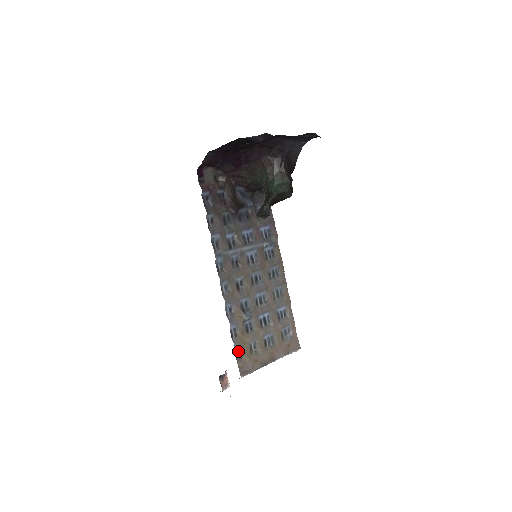
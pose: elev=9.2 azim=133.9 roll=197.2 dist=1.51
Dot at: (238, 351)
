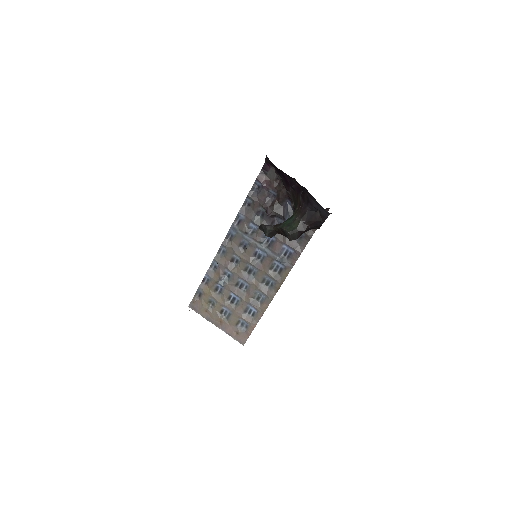
Dot at: (200, 293)
